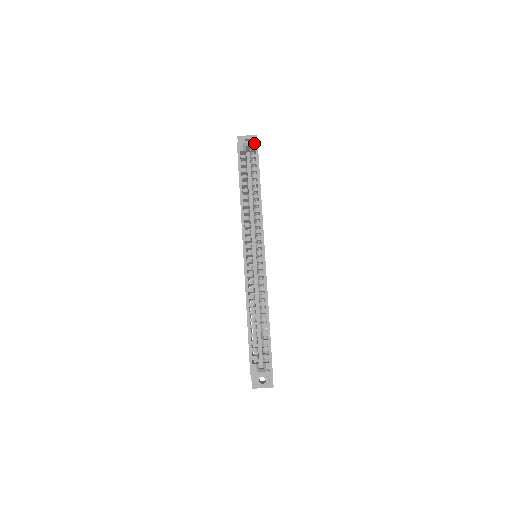
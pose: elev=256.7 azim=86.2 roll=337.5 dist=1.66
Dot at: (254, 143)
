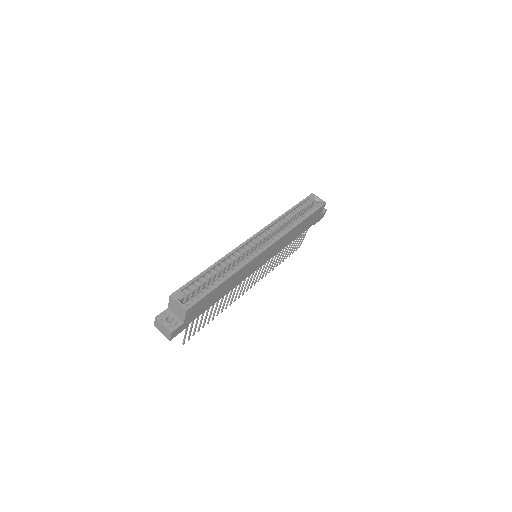
Dot at: (322, 203)
